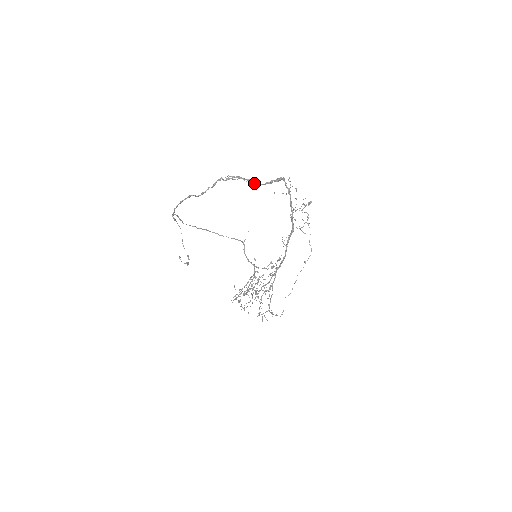
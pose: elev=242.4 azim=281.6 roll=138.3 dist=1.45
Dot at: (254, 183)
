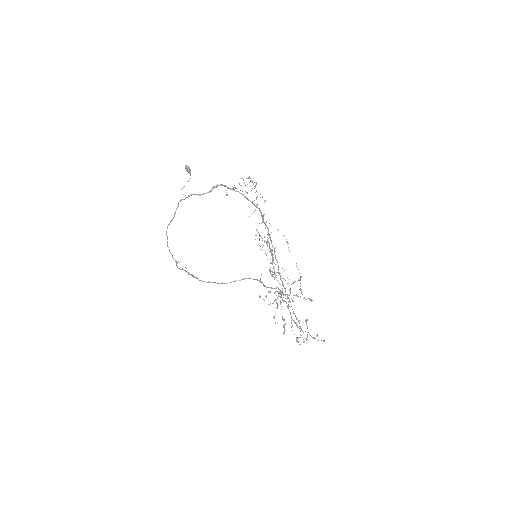
Dot at: (185, 165)
